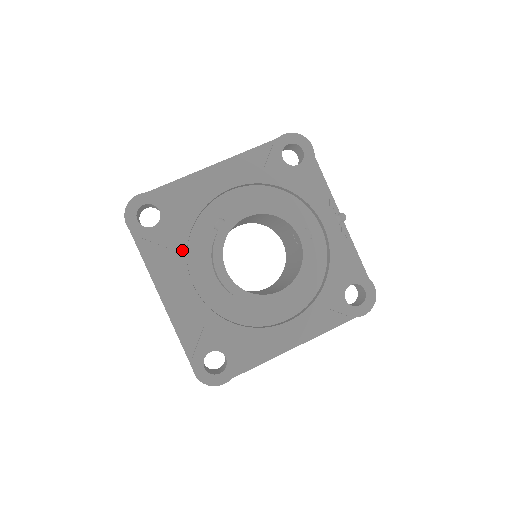
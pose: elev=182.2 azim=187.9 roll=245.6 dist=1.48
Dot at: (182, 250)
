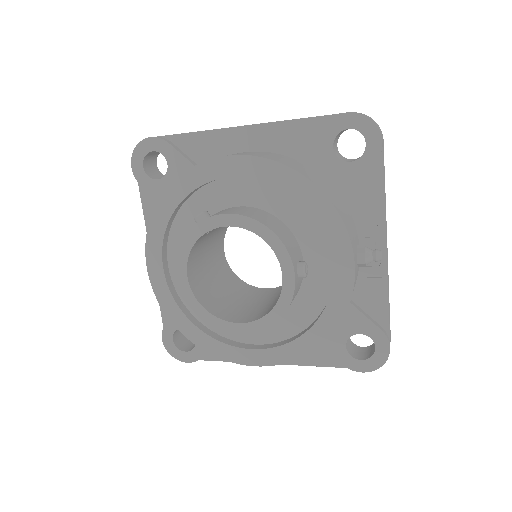
Dot at: (161, 228)
